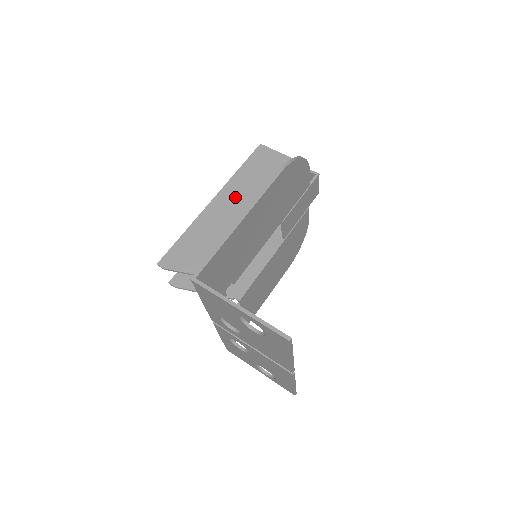
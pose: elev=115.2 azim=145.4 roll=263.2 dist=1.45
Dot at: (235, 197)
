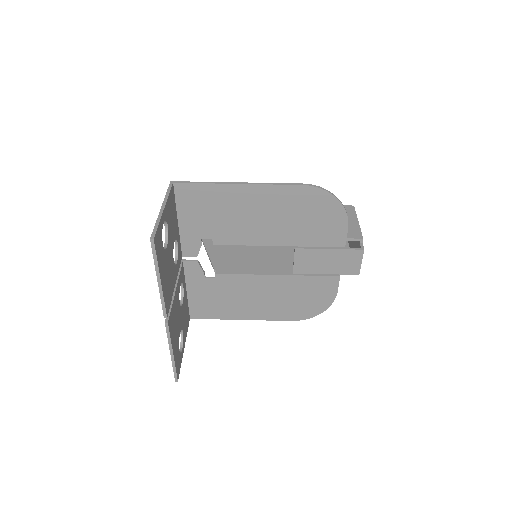
Dot at: occluded
